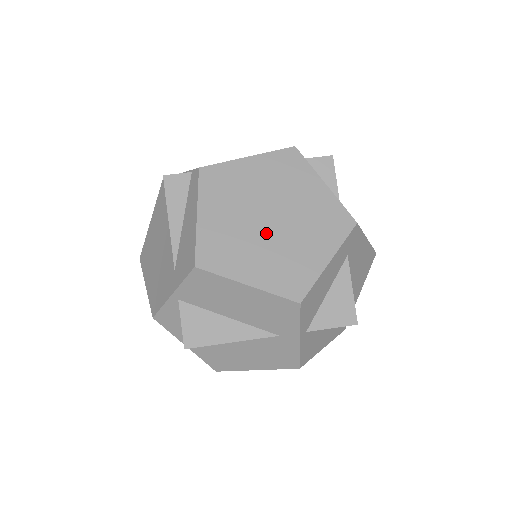
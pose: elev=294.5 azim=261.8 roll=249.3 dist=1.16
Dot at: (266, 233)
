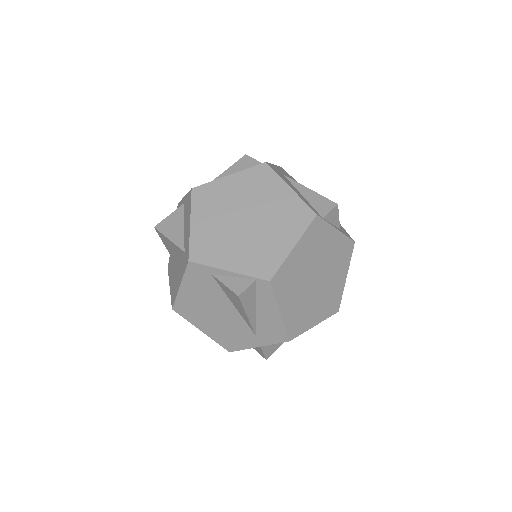
Dot at: (316, 290)
